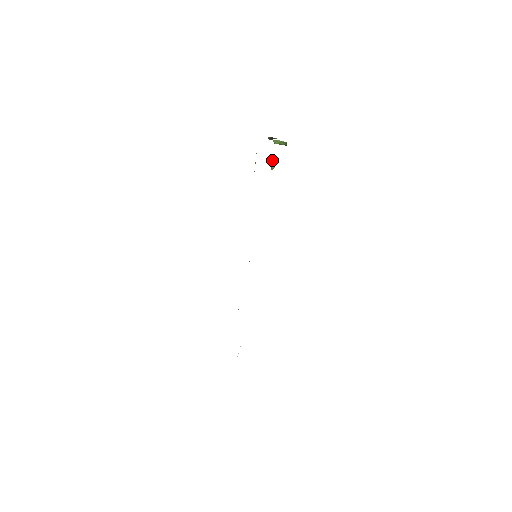
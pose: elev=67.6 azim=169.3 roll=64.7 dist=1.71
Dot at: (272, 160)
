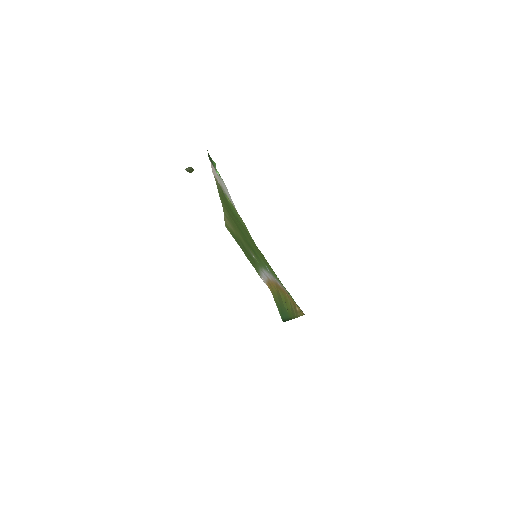
Dot at: (187, 168)
